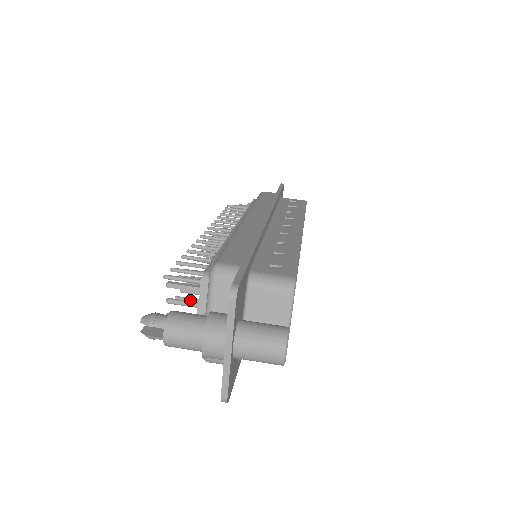
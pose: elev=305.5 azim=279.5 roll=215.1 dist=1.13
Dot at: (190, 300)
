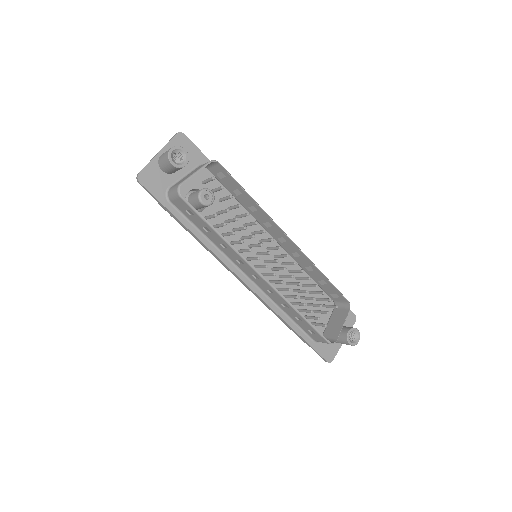
Dot at: occluded
